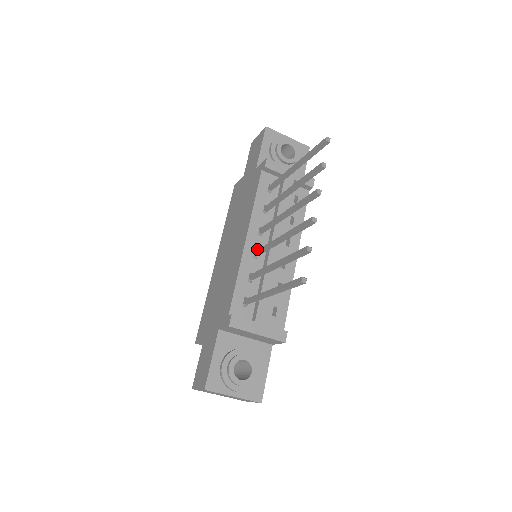
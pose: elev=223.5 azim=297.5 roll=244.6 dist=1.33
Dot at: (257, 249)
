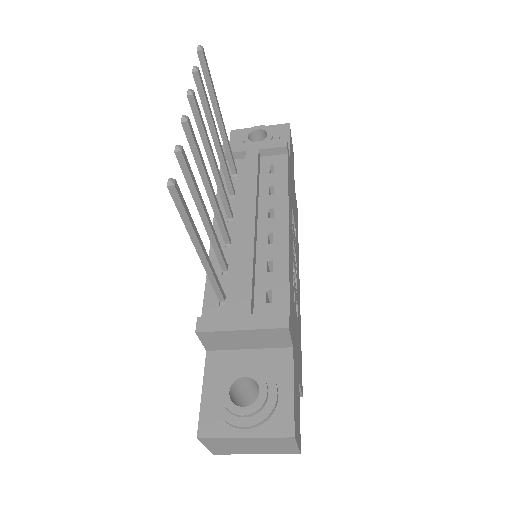
Dot at: (229, 236)
